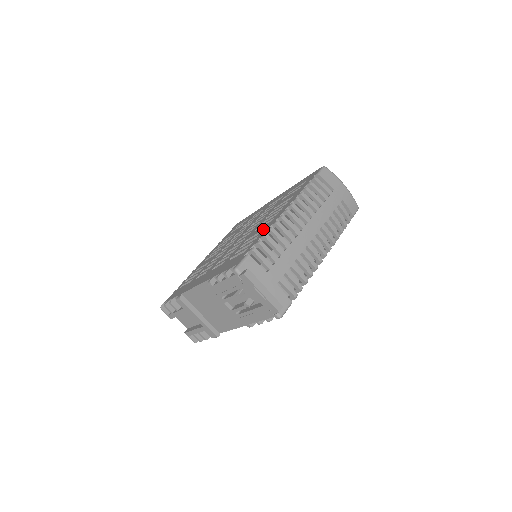
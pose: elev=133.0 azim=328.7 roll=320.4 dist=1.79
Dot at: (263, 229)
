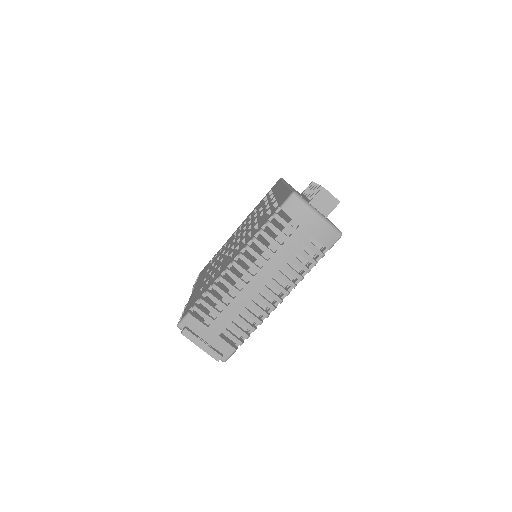
Dot at: (219, 272)
